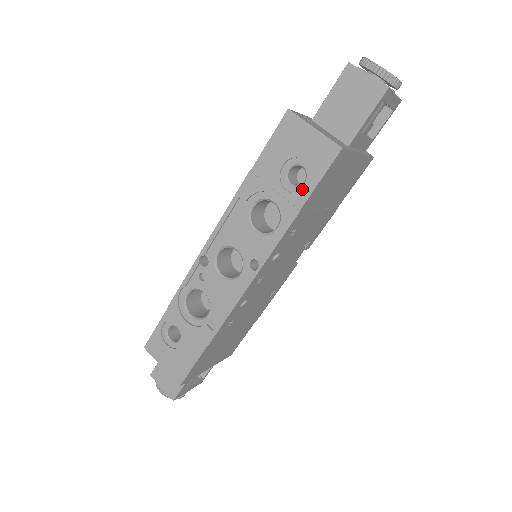
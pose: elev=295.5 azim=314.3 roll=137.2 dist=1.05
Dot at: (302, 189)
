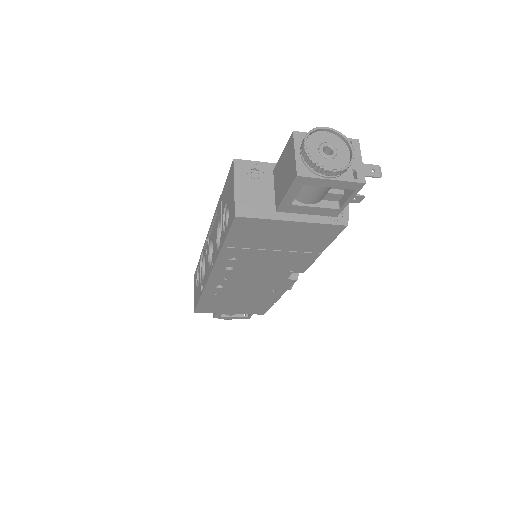
Dot at: occluded
